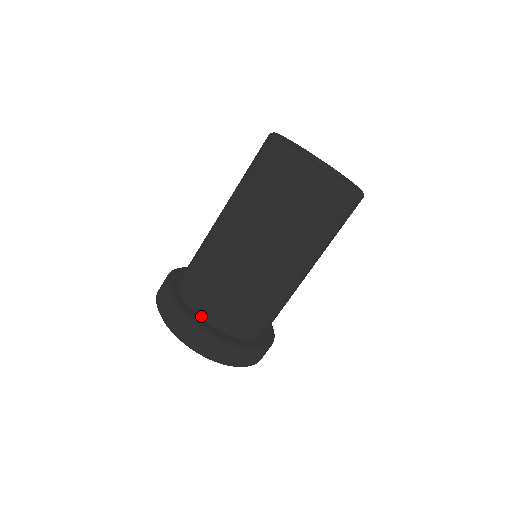
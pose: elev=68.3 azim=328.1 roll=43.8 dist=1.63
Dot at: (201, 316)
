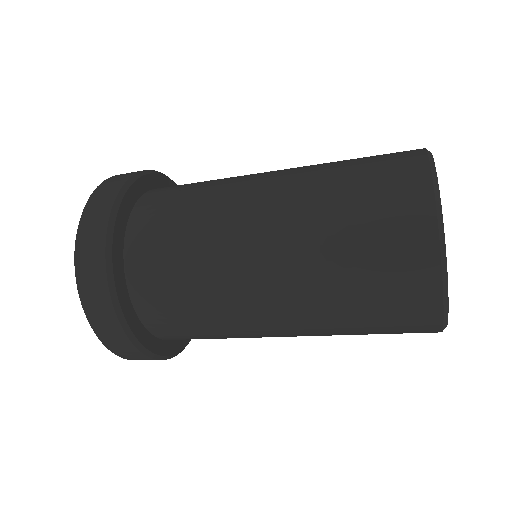
Dot at: (160, 338)
